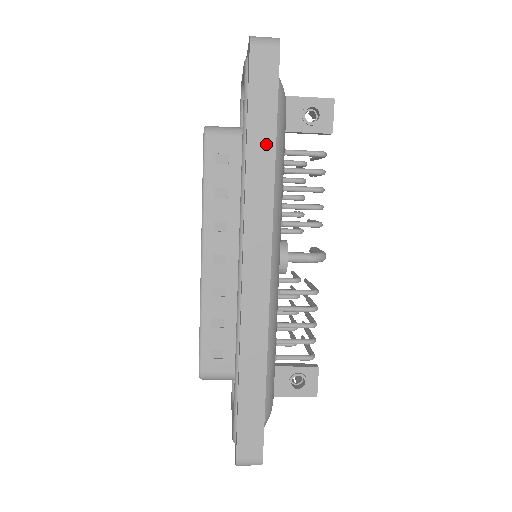
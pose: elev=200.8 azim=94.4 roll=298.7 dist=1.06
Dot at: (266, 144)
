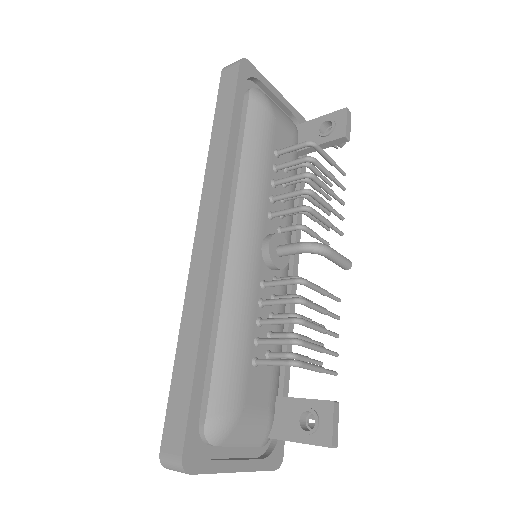
Dot at: (224, 130)
